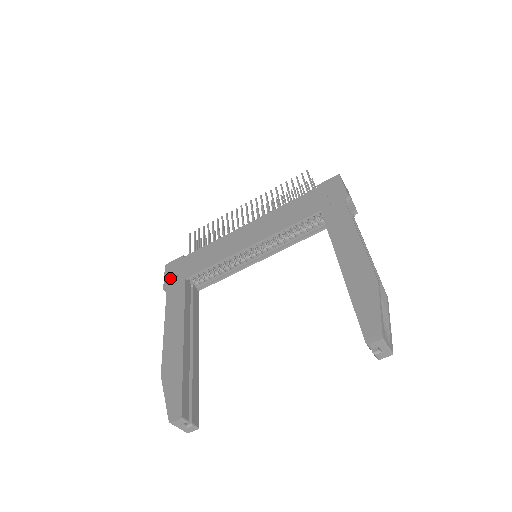
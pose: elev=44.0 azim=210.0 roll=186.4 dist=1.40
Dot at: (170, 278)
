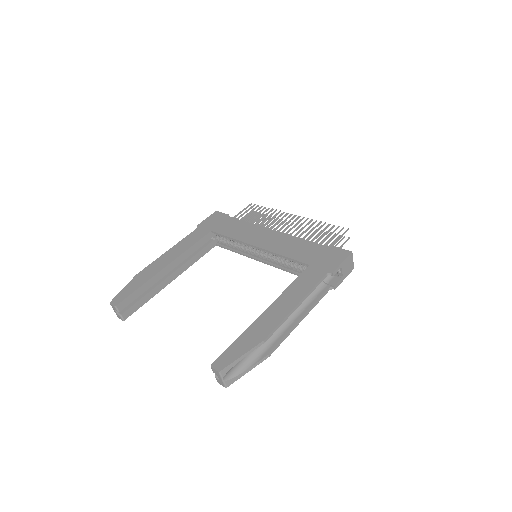
Dot at: (207, 222)
